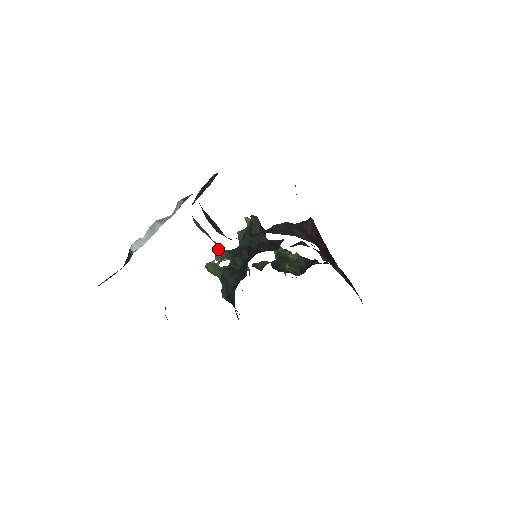
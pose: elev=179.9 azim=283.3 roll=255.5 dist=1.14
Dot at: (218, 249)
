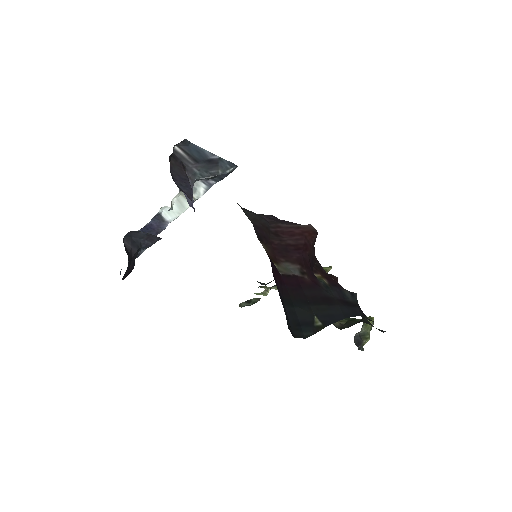
Dot at: occluded
